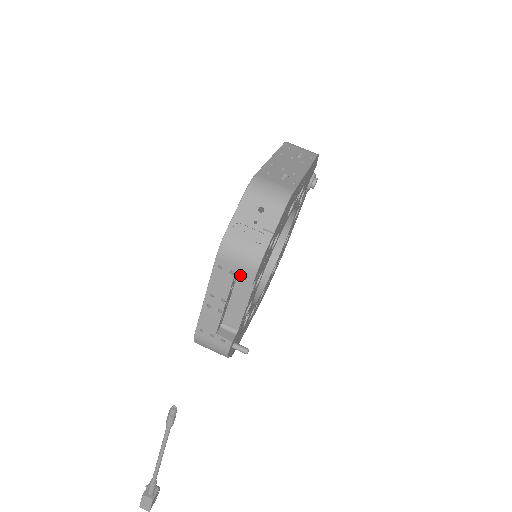
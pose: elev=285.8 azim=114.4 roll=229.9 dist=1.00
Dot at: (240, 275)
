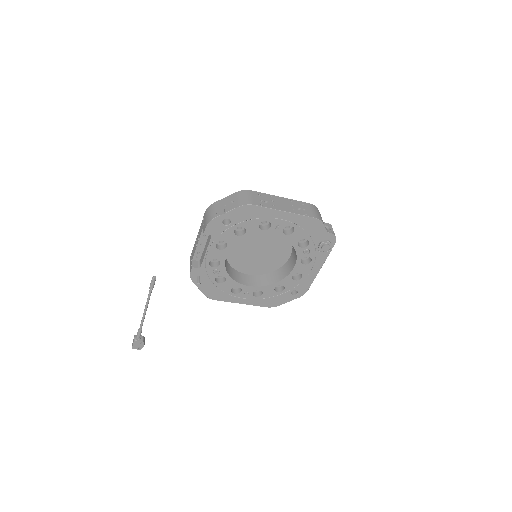
Dot at: (204, 226)
